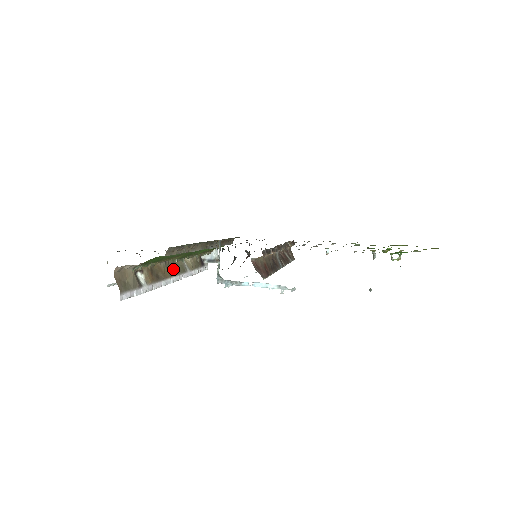
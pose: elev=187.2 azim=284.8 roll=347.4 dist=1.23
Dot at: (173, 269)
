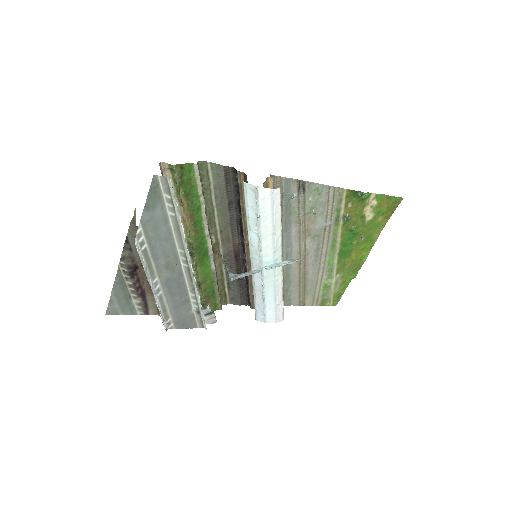
Dot at: occluded
